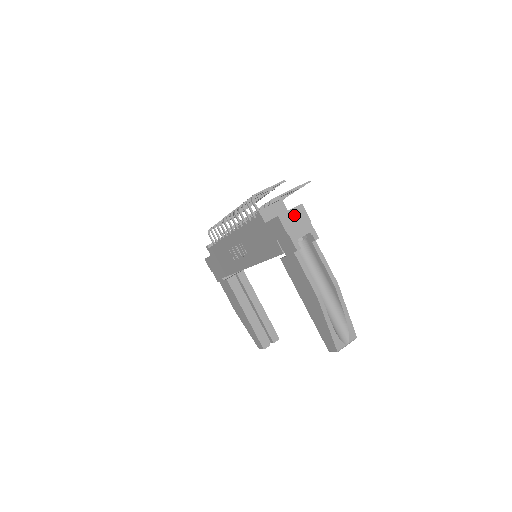
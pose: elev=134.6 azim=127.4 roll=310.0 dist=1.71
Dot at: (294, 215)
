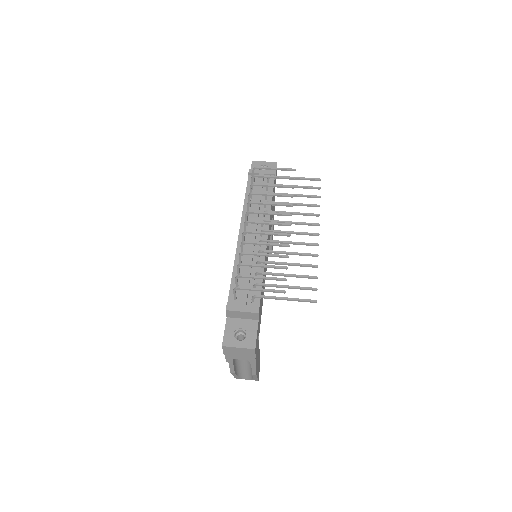
Dot at: (240, 351)
